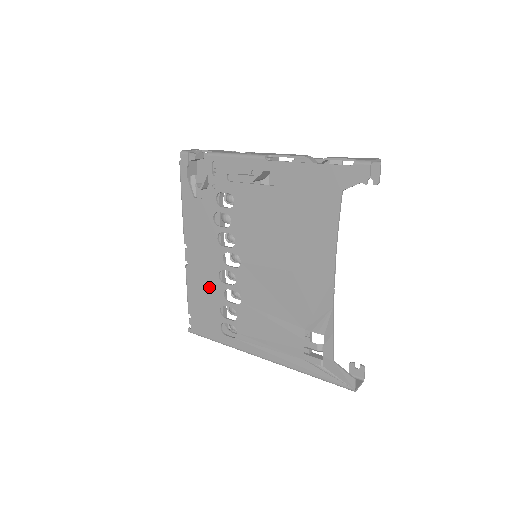
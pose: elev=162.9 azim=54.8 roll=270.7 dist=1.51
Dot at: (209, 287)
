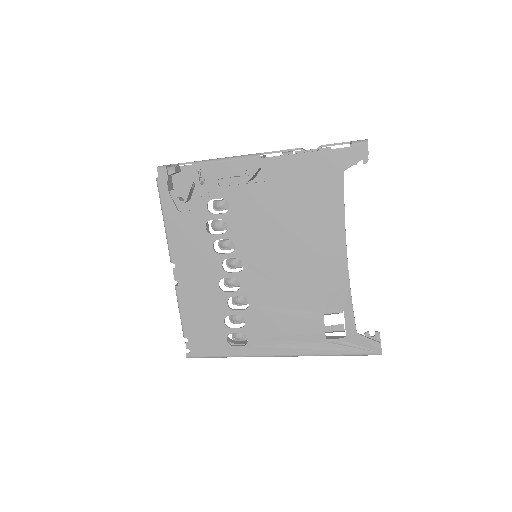
Dot at: (208, 301)
